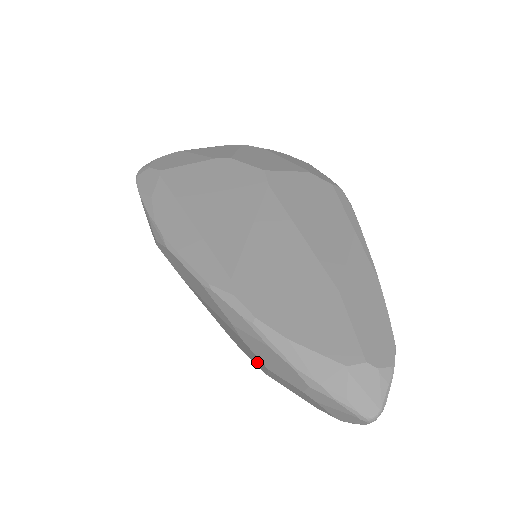
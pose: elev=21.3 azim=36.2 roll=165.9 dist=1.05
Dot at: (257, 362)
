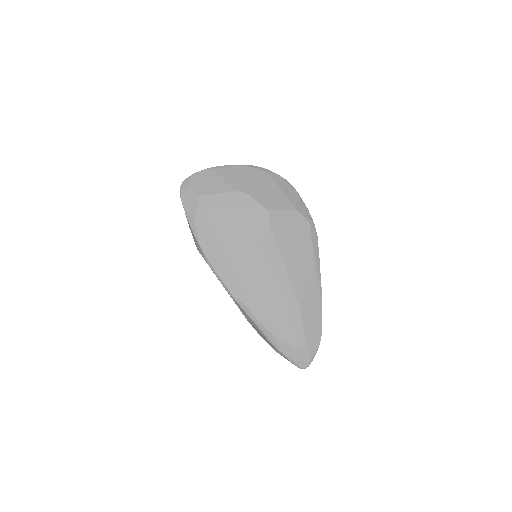
Dot at: occluded
